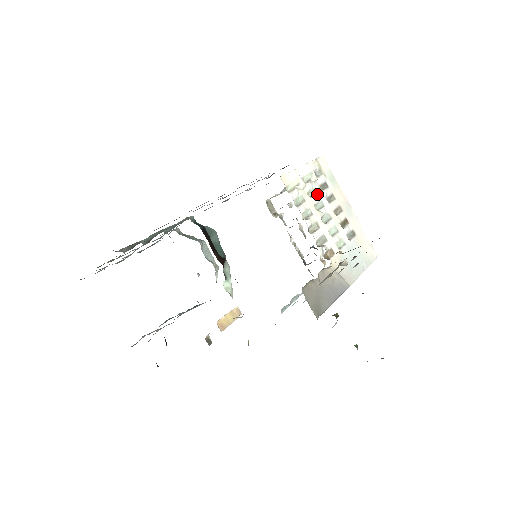
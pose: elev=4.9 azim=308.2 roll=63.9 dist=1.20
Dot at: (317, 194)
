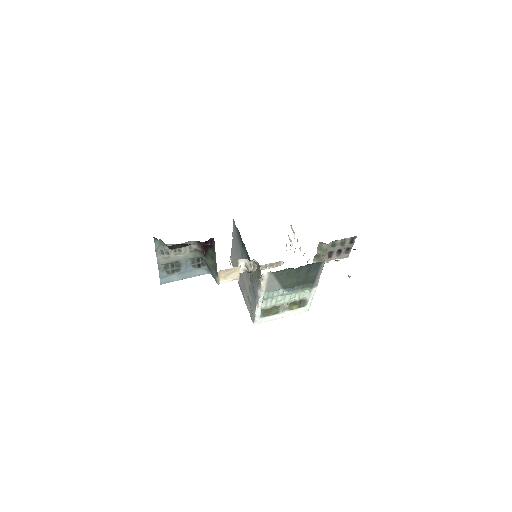
Dot at: occluded
